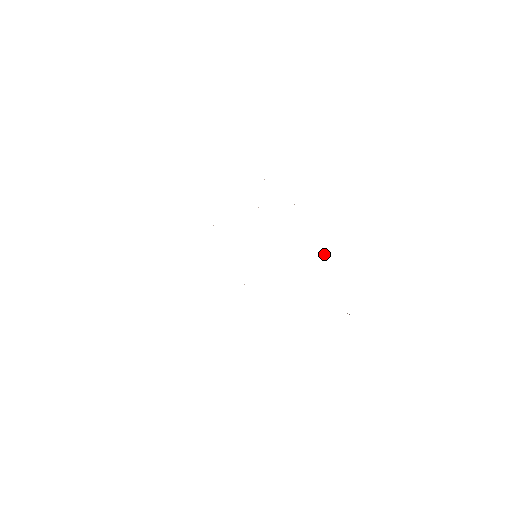
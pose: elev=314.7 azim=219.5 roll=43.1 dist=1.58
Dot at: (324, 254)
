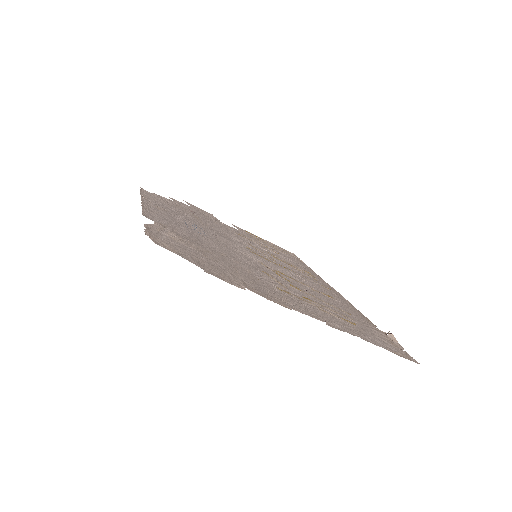
Dot at: (317, 313)
